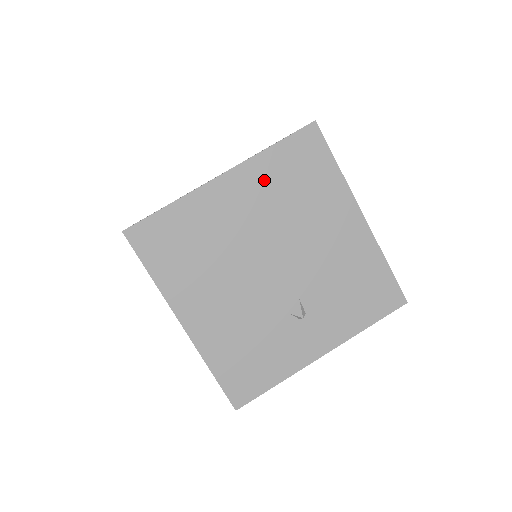
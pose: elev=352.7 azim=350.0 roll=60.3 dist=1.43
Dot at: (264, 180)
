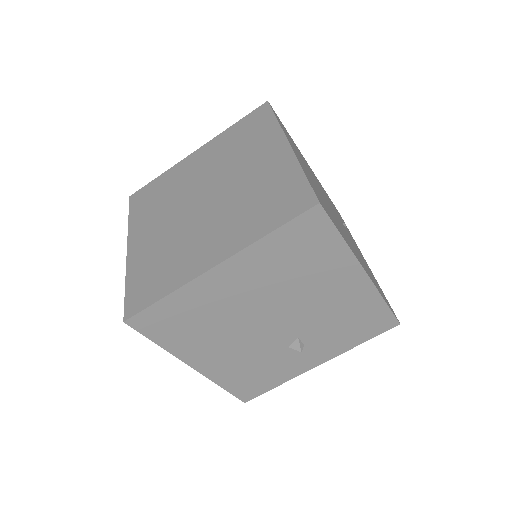
Dot at: (262, 263)
